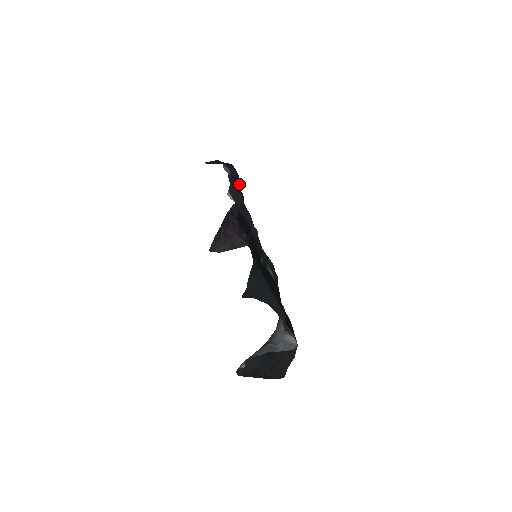
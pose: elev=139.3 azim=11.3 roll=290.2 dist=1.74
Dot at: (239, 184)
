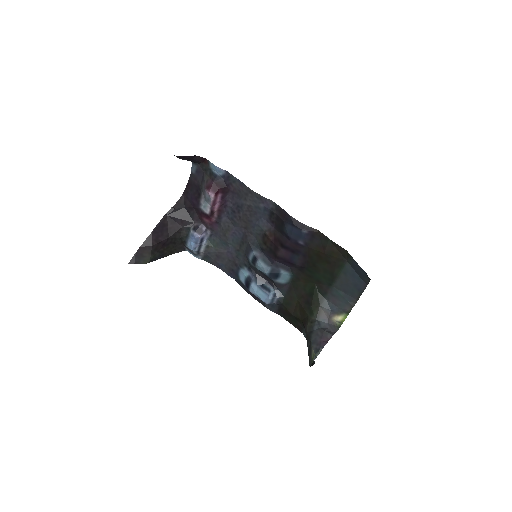
Dot at: (190, 184)
